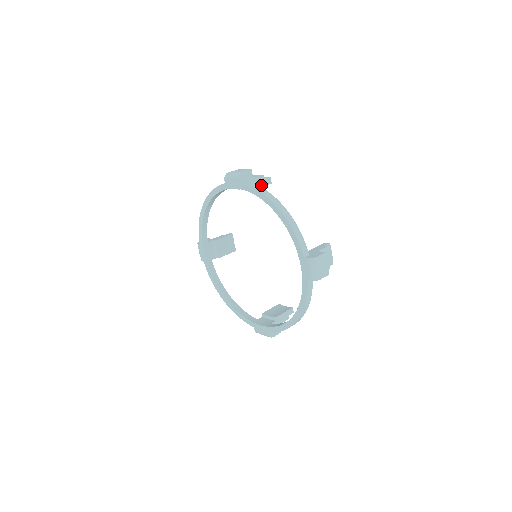
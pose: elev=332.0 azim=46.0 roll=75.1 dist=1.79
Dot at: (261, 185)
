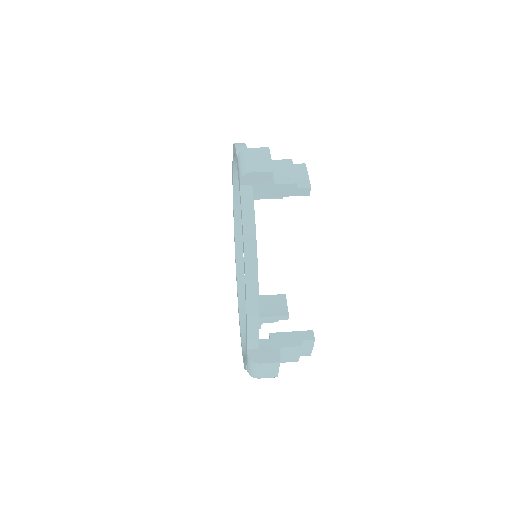
Dot at: occluded
